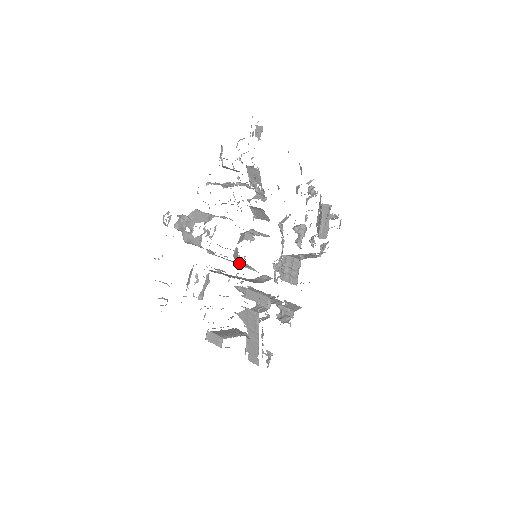
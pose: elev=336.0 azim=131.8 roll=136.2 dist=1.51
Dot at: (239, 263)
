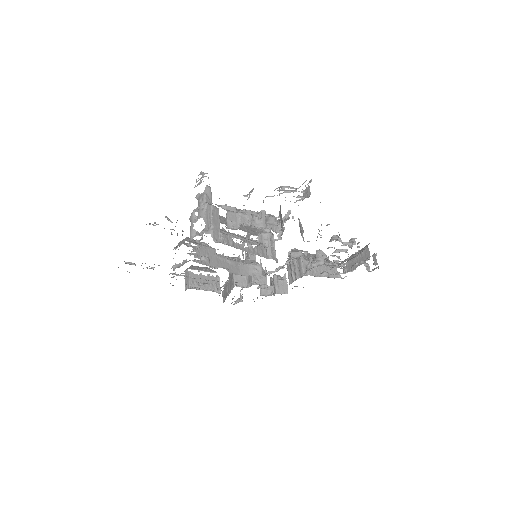
Dot at: occluded
